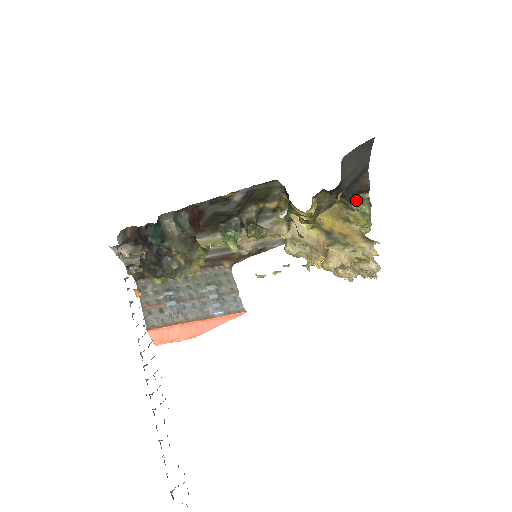
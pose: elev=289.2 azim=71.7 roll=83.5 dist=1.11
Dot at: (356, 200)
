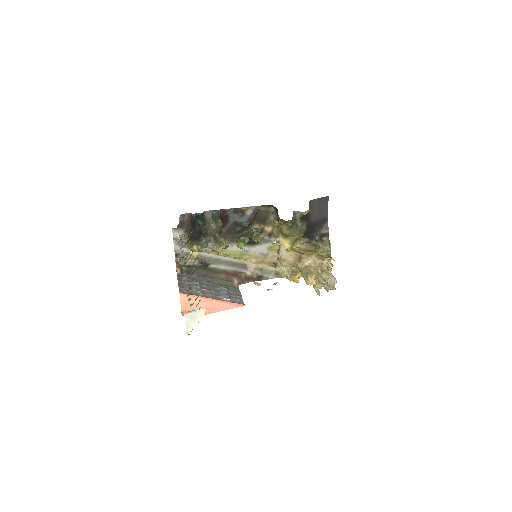
Dot at: (321, 240)
